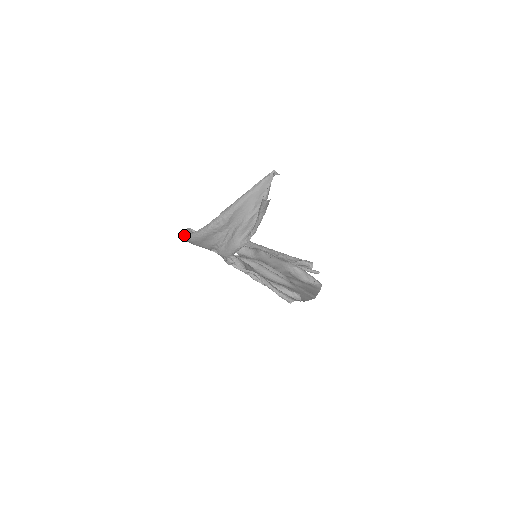
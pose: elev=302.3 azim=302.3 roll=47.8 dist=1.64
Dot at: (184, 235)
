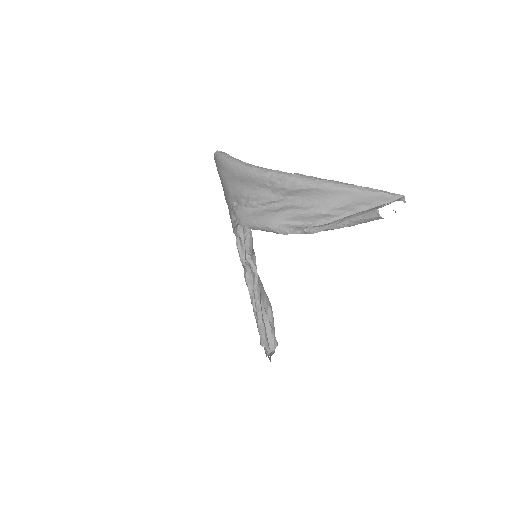
Dot at: (223, 152)
